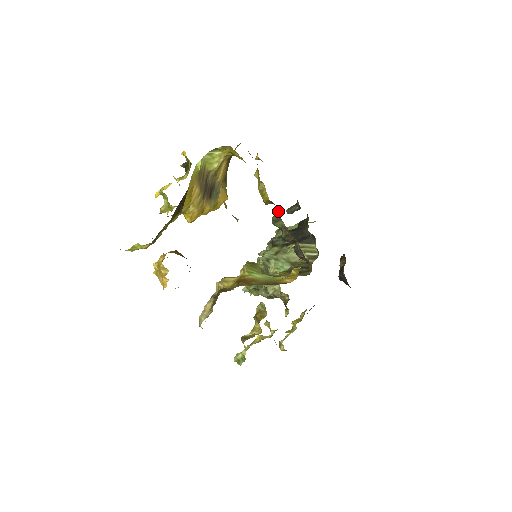
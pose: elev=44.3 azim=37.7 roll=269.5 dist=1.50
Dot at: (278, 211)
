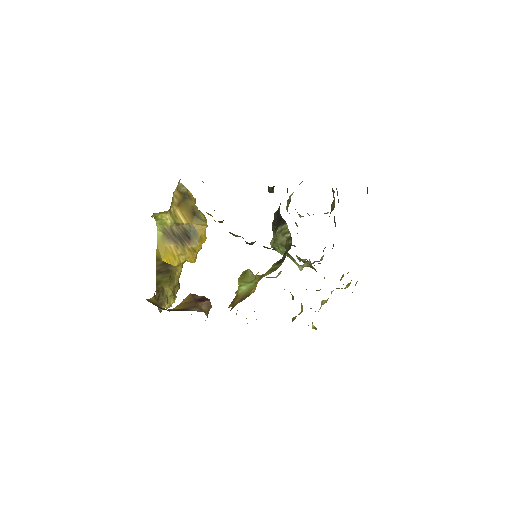
Dot at: occluded
